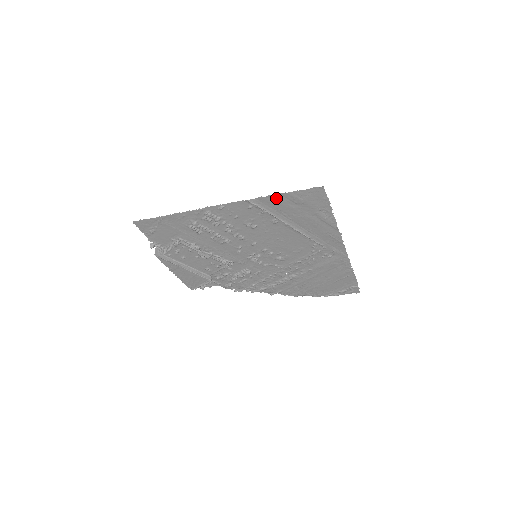
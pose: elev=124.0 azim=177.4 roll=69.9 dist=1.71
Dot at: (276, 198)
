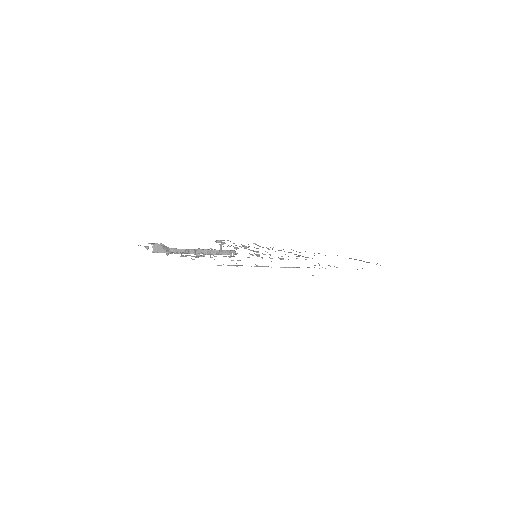
Dot at: occluded
